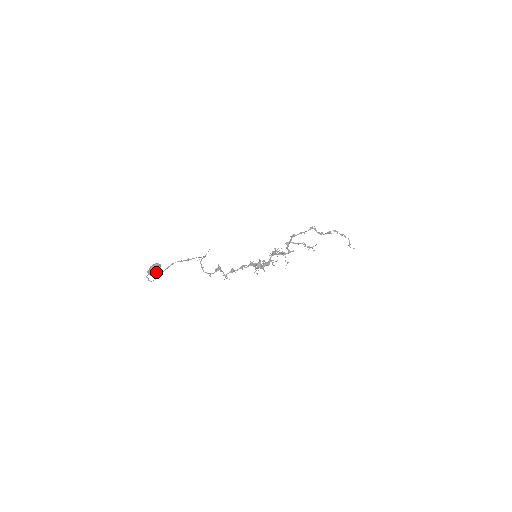
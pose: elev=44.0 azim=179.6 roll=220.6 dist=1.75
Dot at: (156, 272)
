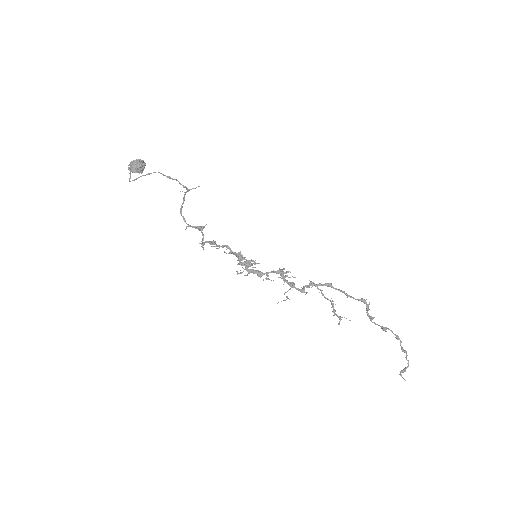
Dot at: (134, 168)
